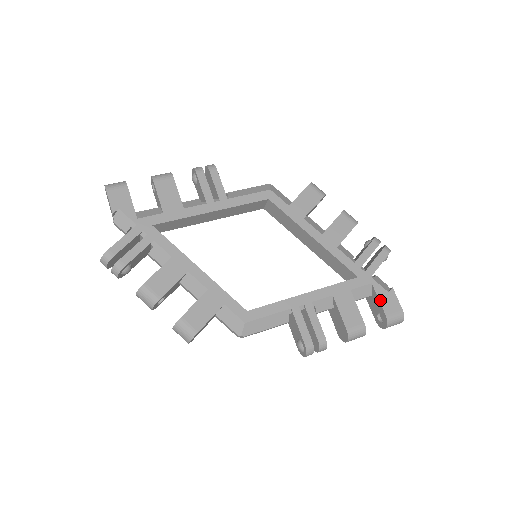
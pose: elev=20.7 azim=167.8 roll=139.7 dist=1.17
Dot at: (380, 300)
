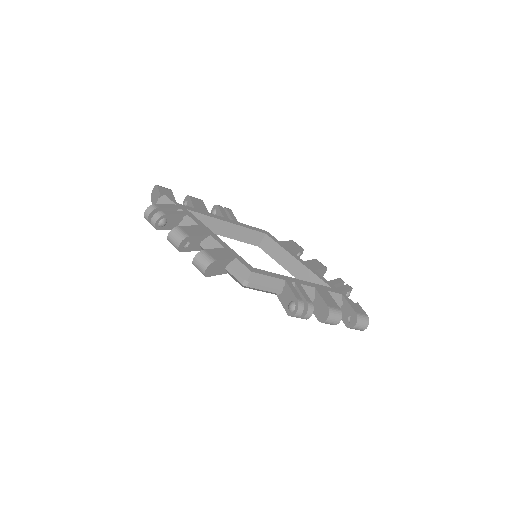
Dot at: (350, 304)
